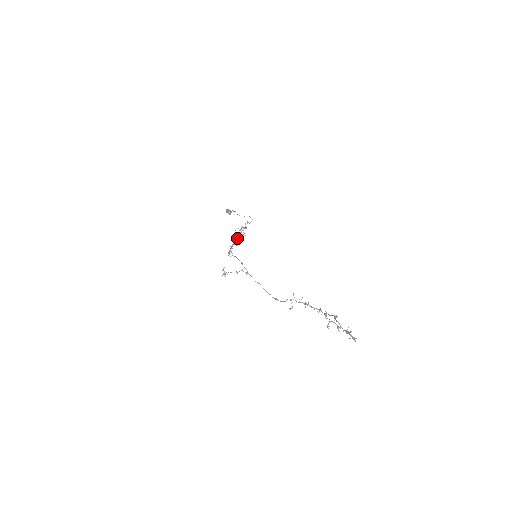
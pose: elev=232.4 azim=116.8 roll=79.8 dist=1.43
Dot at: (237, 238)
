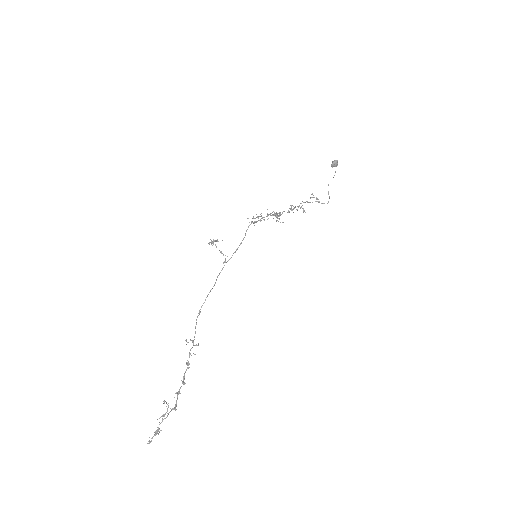
Dot at: (278, 218)
